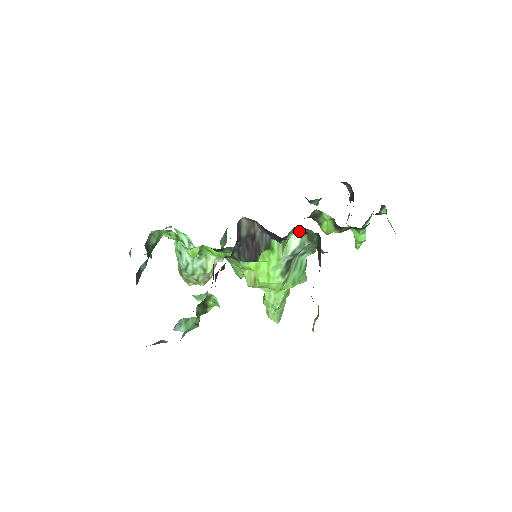
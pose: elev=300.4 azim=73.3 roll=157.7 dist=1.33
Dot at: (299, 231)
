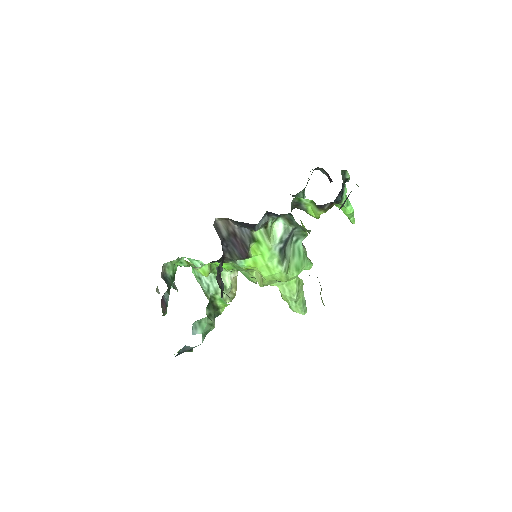
Dot at: (273, 217)
